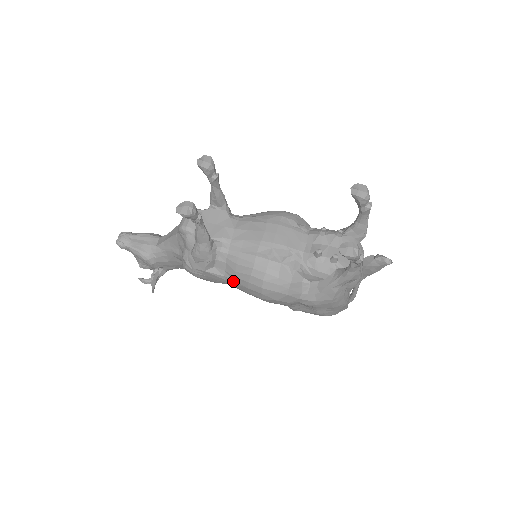
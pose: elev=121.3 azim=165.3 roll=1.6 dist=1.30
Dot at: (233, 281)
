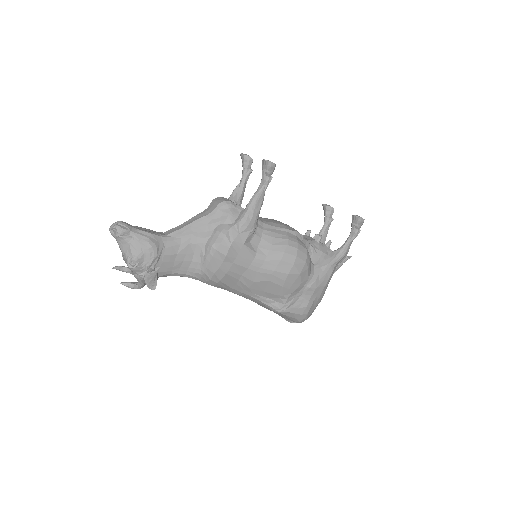
Dot at: (264, 257)
